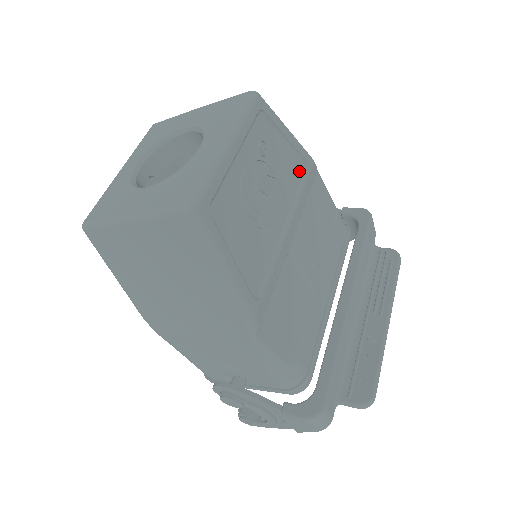
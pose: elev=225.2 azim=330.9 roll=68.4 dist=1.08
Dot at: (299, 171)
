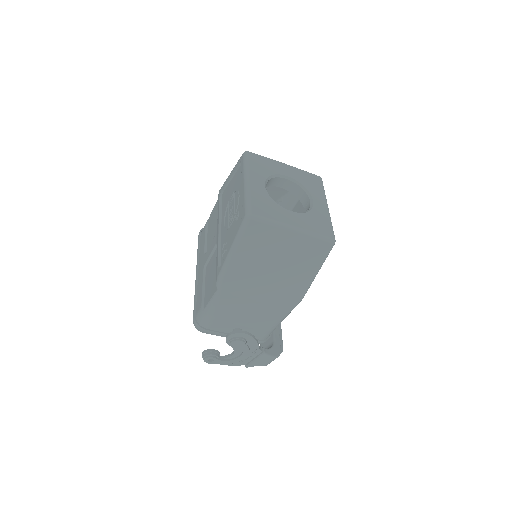
Dot at: occluded
